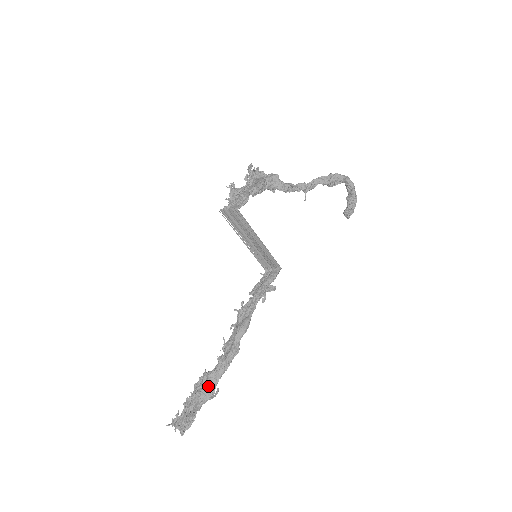
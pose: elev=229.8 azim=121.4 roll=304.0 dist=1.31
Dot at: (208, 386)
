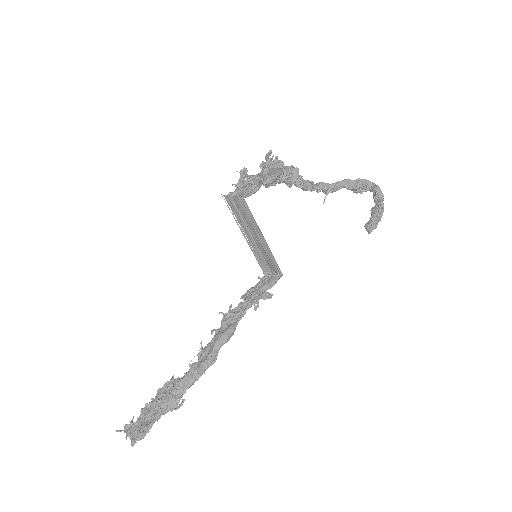
Dot at: (172, 395)
